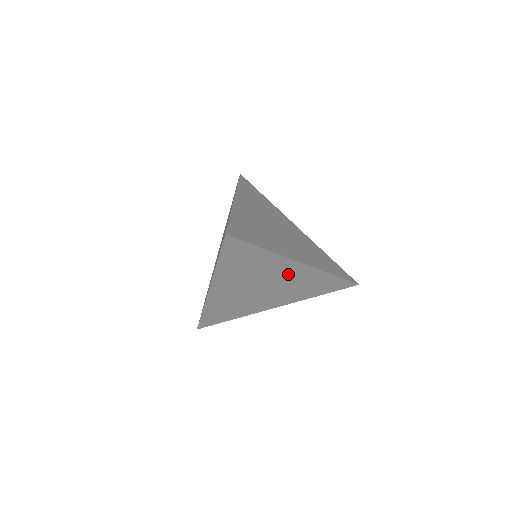
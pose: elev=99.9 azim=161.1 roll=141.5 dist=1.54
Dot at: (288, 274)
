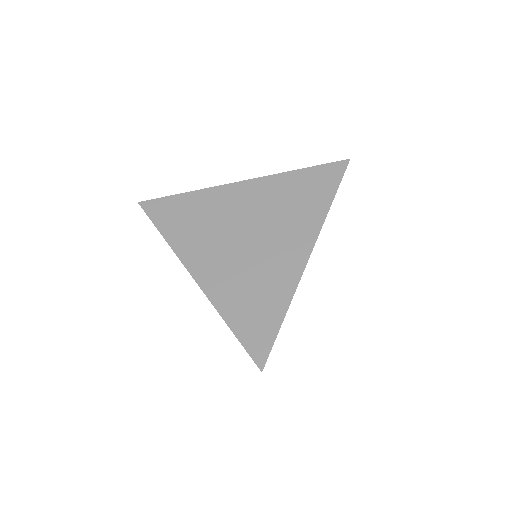
Dot at: occluded
